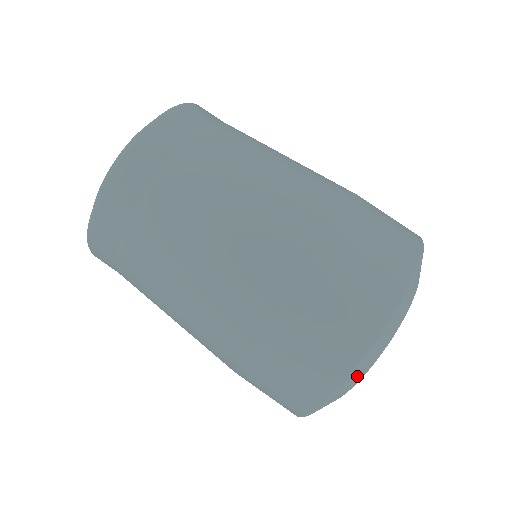
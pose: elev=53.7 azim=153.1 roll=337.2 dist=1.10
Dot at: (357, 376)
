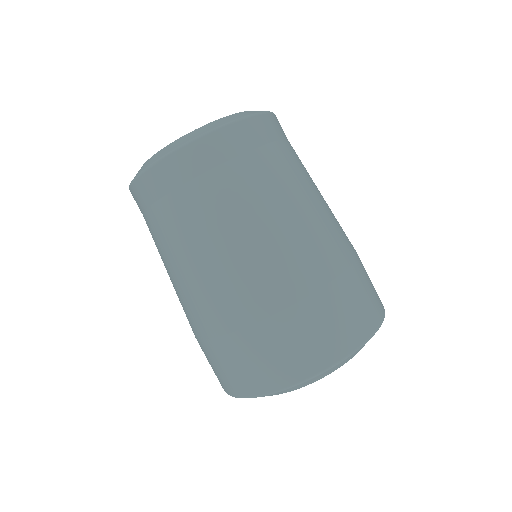
Dot at: (342, 363)
